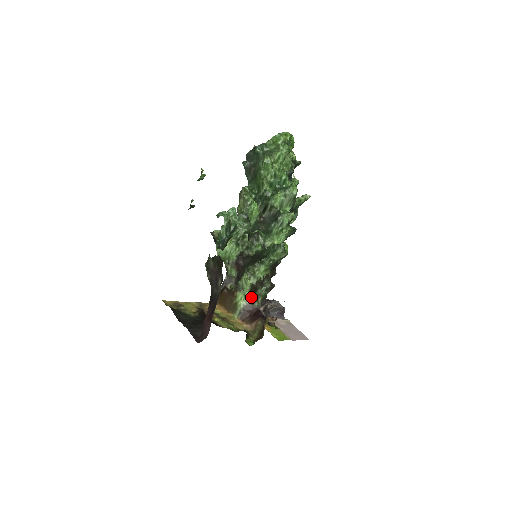
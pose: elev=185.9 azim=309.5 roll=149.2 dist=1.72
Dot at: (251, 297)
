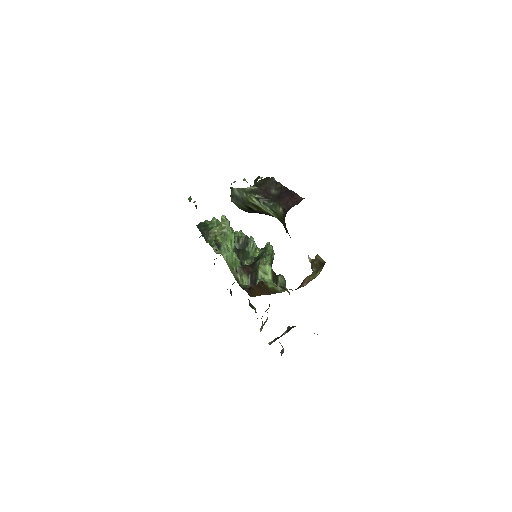
Dot at: occluded
